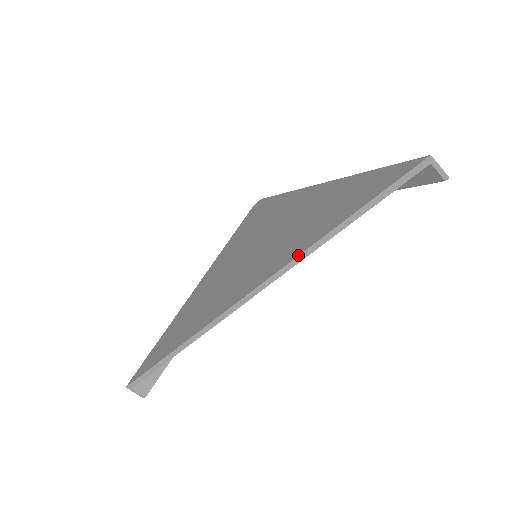
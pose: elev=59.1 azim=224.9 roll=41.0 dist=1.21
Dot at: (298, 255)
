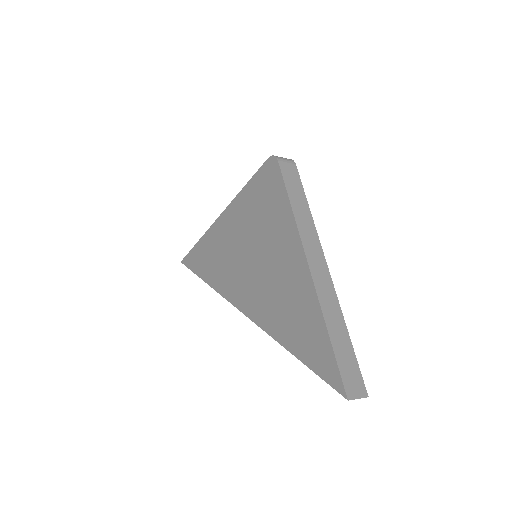
Dot at: (267, 333)
